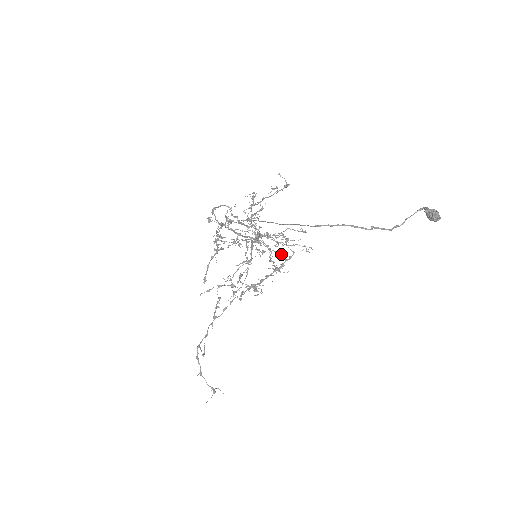
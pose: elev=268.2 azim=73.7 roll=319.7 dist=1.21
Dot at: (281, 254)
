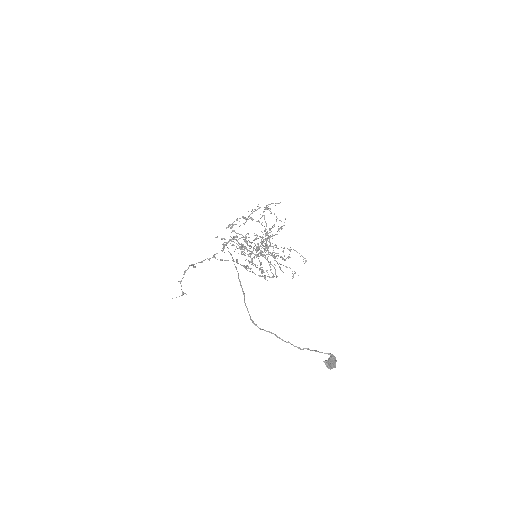
Dot at: (271, 269)
